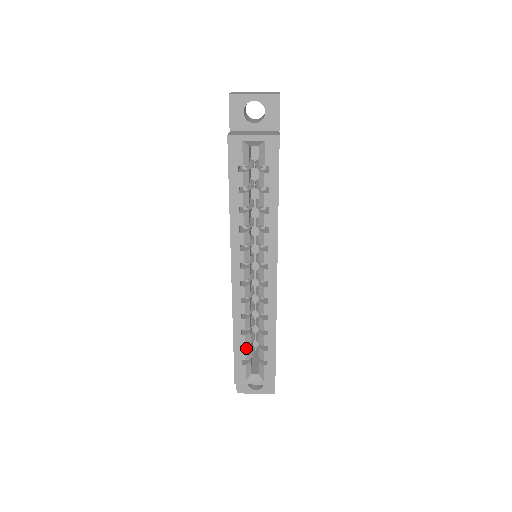
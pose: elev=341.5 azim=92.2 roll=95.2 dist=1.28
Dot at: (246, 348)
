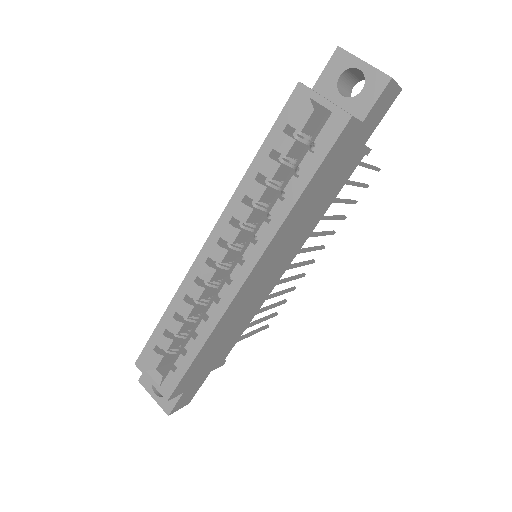
Dot at: (169, 336)
